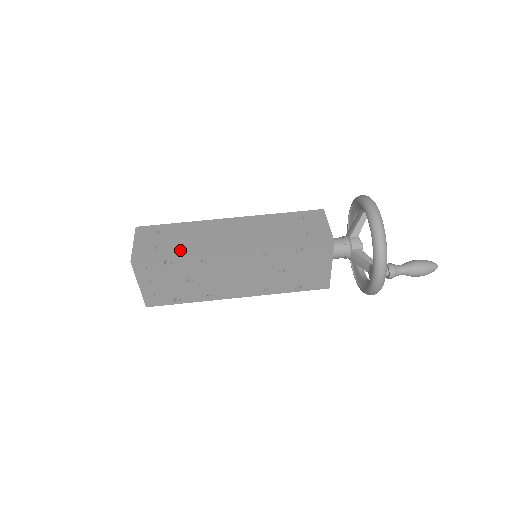
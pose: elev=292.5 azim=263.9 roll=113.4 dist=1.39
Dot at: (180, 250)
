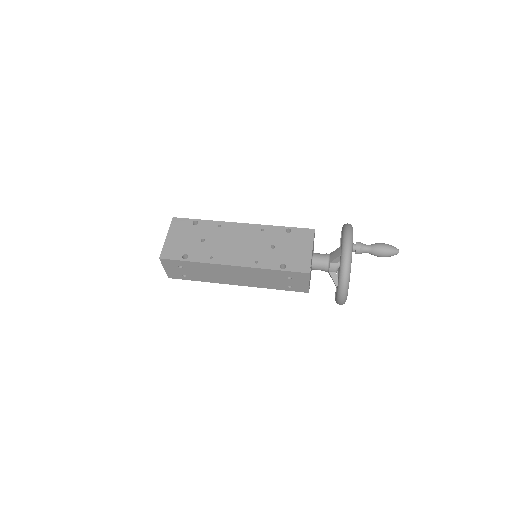
Dot at: occluded
